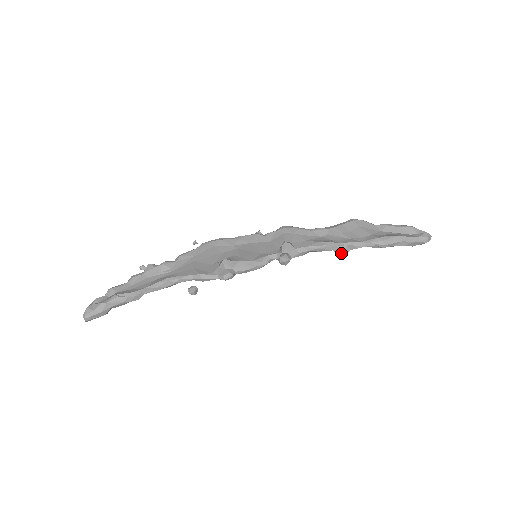
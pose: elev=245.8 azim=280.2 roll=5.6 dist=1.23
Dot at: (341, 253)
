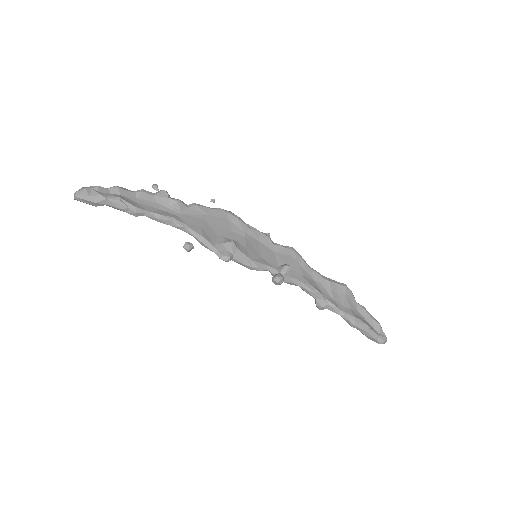
Dot at: (320, 306)
